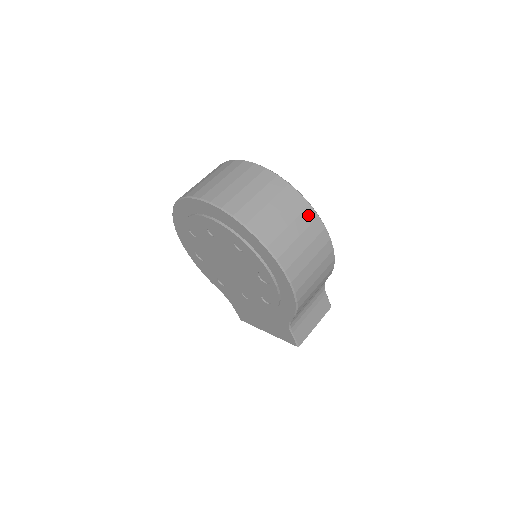
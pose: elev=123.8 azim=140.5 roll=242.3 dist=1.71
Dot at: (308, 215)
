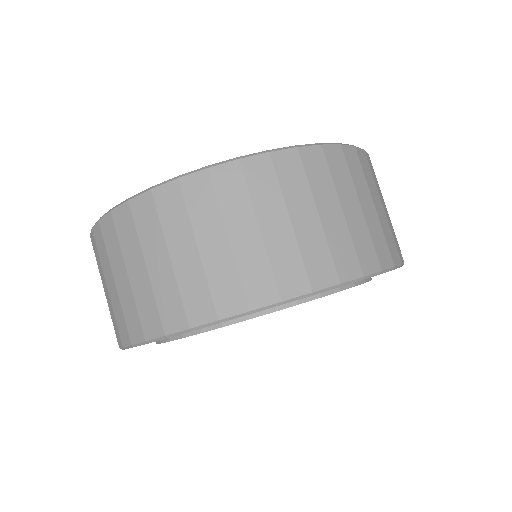
Dot at: (352, 162)
